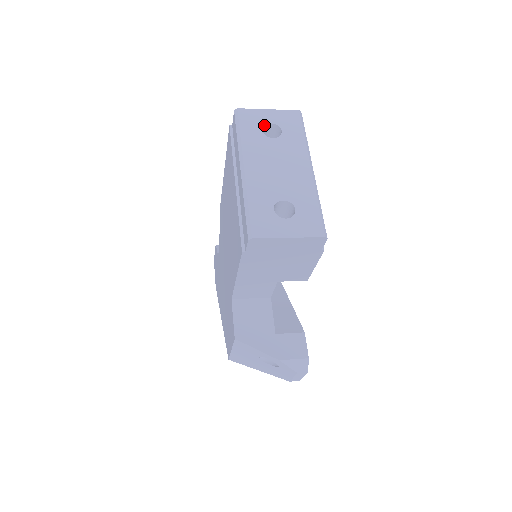
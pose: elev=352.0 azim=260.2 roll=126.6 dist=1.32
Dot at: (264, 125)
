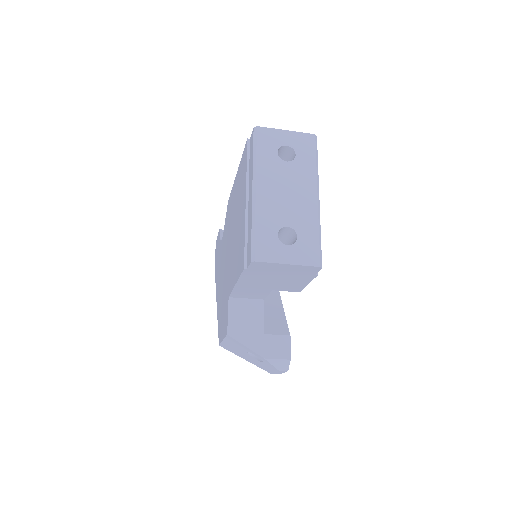
Dot at: (280, 147)
